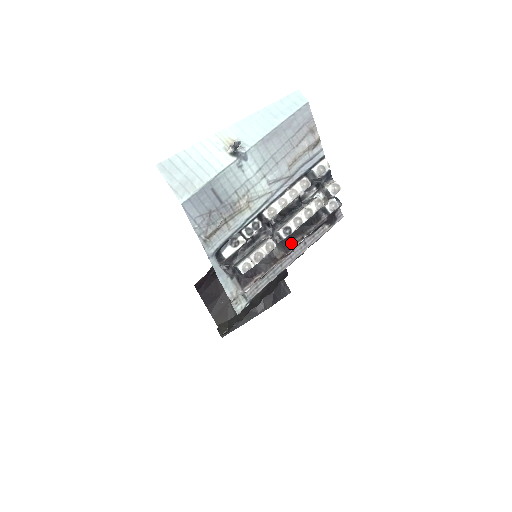
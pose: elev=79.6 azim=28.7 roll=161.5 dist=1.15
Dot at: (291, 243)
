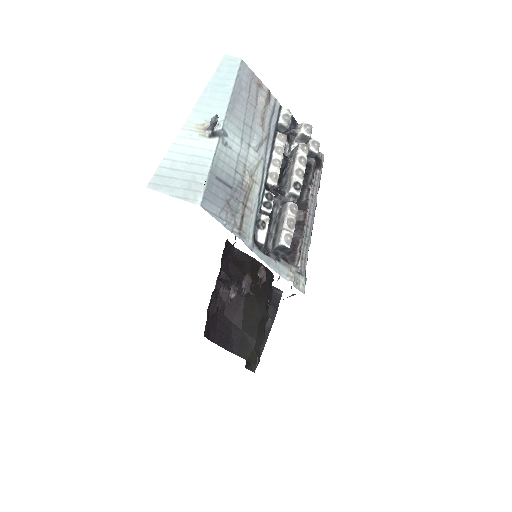
Dot at: (303, 200)
